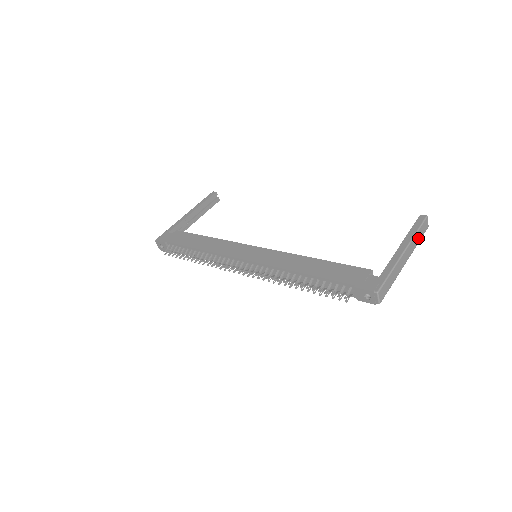
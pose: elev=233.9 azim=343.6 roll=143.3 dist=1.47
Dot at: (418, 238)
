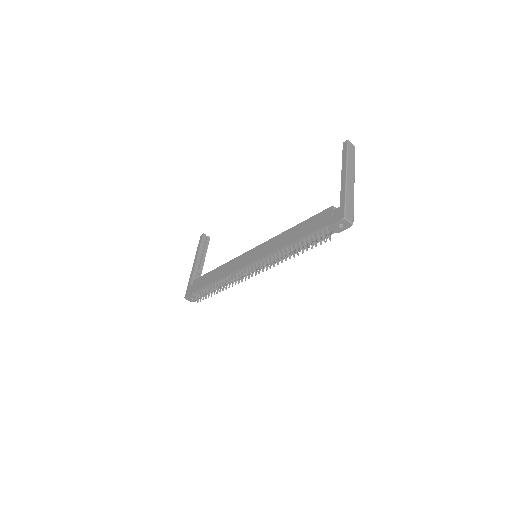
Dot at: (352, 160)
